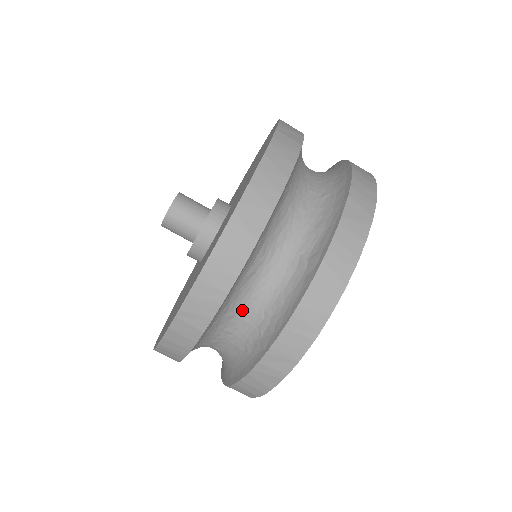
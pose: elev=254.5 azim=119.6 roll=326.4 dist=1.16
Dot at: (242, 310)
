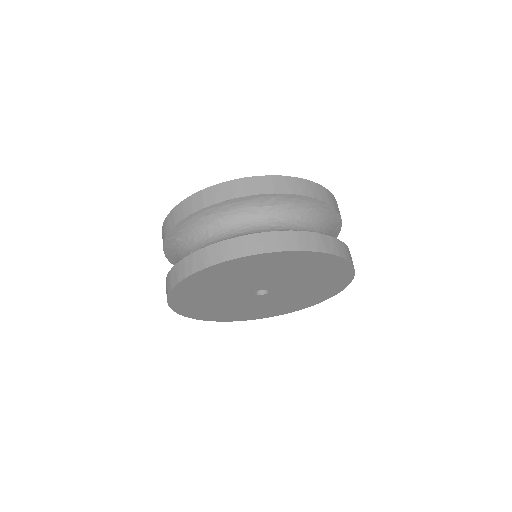
Dot at: (228, 226)
